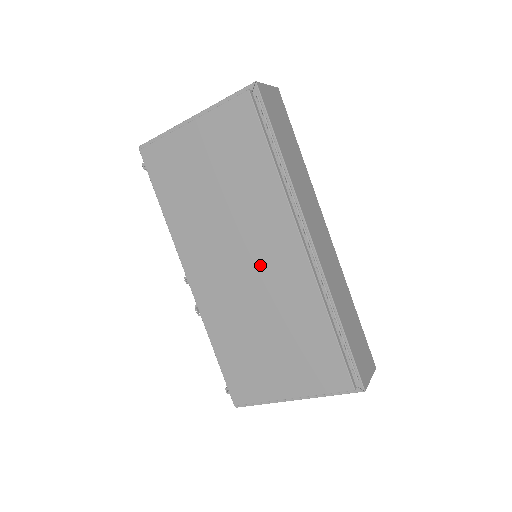
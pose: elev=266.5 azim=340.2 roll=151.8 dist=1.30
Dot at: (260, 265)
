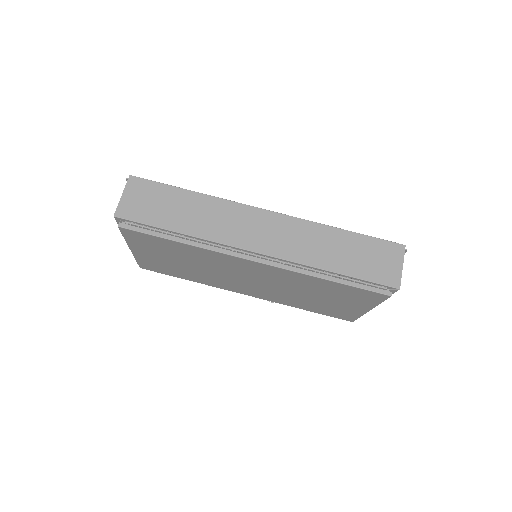
Dot at: (257, 277)
